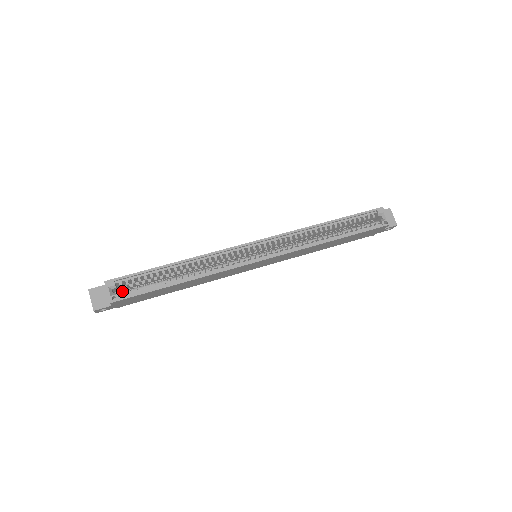
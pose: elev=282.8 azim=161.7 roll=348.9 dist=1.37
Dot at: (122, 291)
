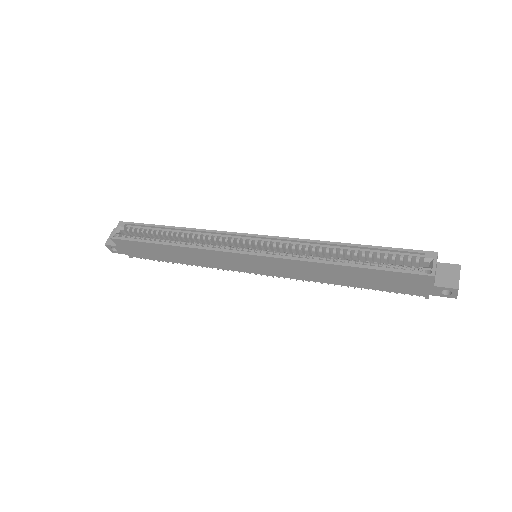
Dot at: occluded
